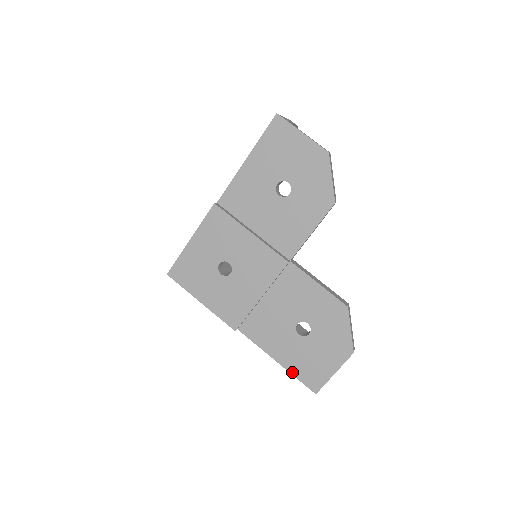
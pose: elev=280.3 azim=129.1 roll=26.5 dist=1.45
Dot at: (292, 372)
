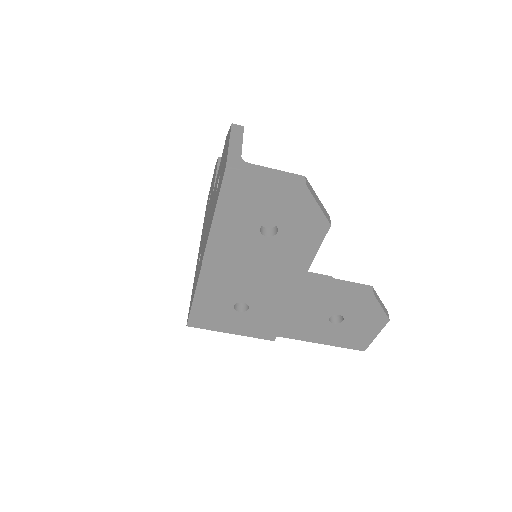
Dot at: (337, 346)
